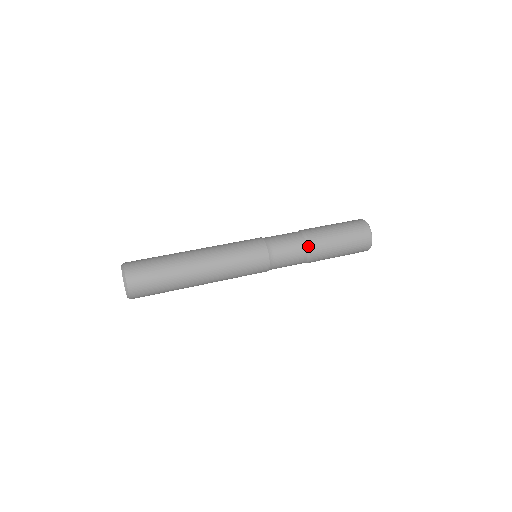
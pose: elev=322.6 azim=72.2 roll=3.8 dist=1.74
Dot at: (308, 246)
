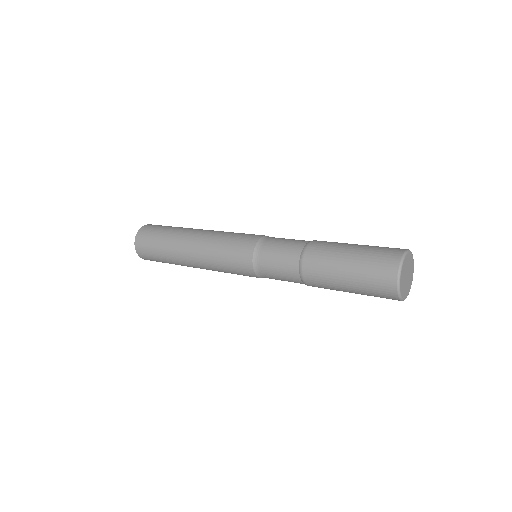
Dot at: (304, 249)
